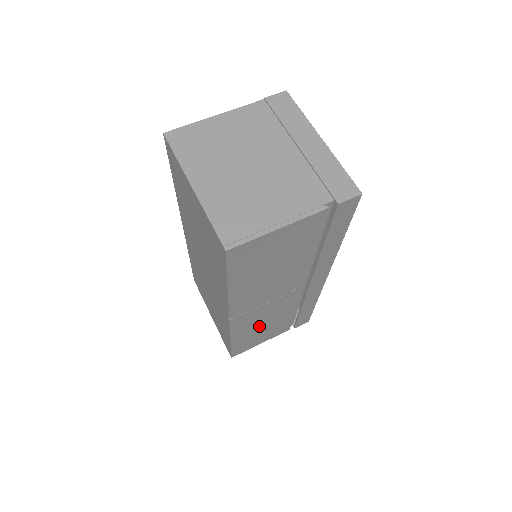
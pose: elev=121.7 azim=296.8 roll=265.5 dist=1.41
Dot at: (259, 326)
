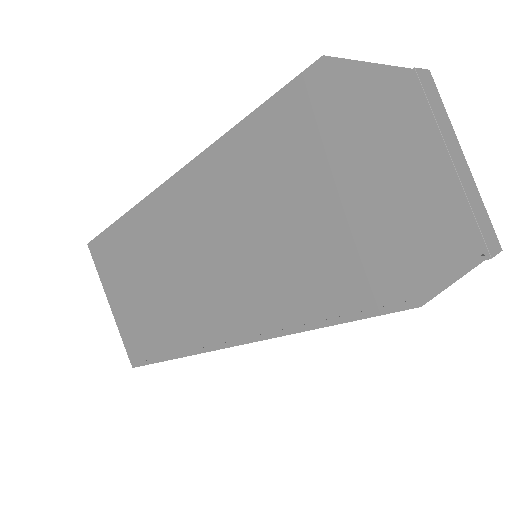
Dot at: occluded
